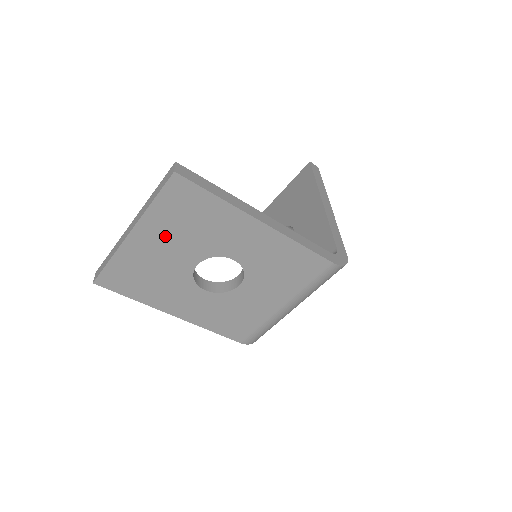
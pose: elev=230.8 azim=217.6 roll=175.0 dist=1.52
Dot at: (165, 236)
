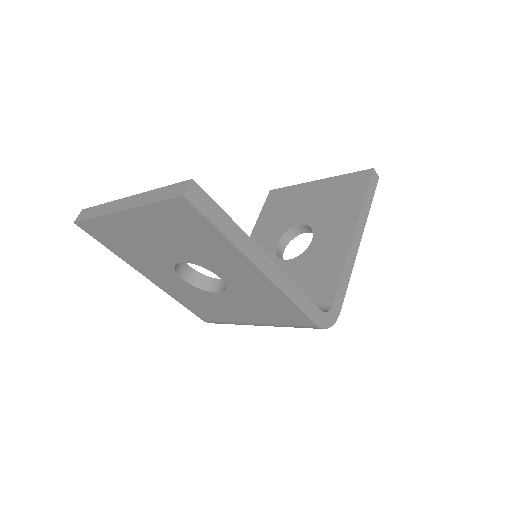
Dot at: (156, 231)
